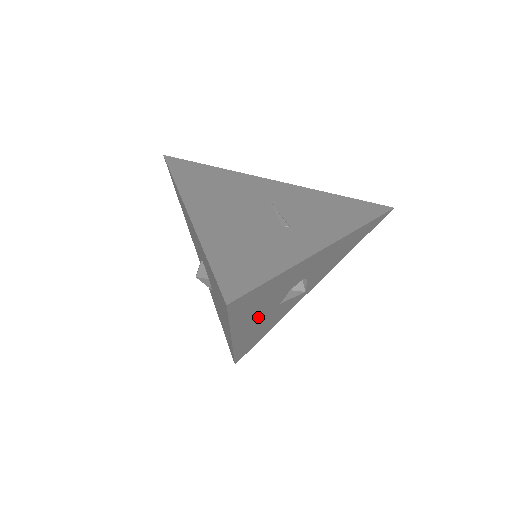
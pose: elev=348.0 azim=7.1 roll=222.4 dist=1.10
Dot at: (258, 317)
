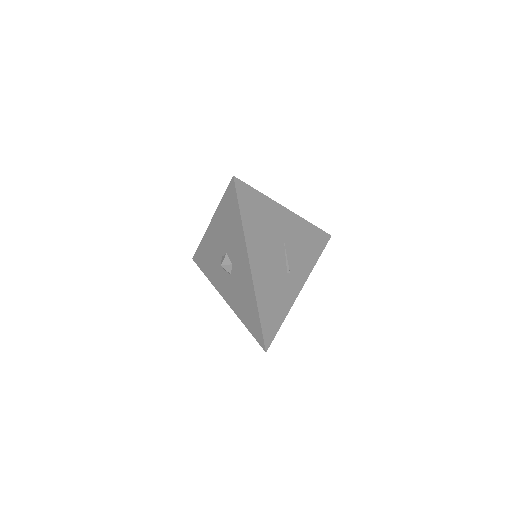
Dot at: occluded
